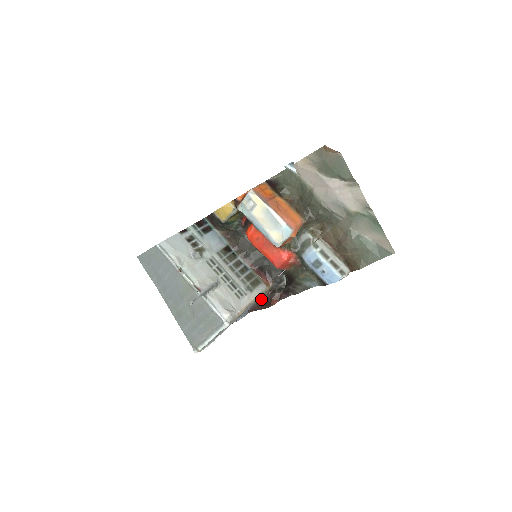
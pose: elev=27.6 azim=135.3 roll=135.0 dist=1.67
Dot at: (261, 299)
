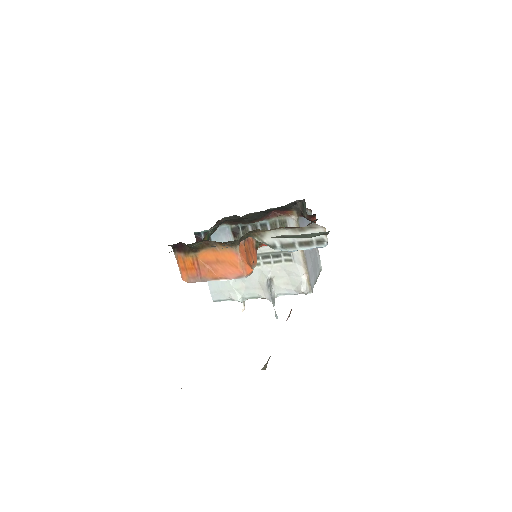
Dot at: occluded
